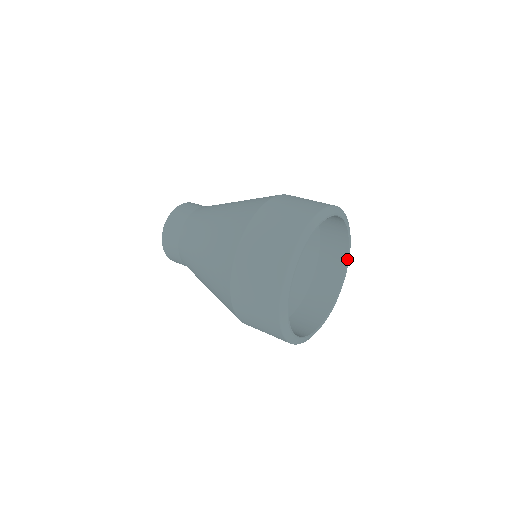
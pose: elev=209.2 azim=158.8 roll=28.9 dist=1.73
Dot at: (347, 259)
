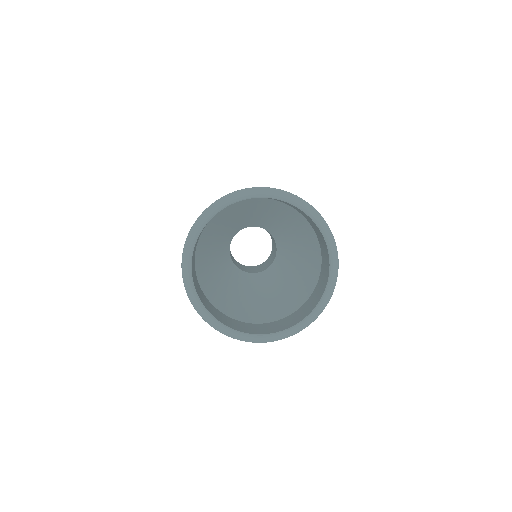
Dot at: (320, 300)
